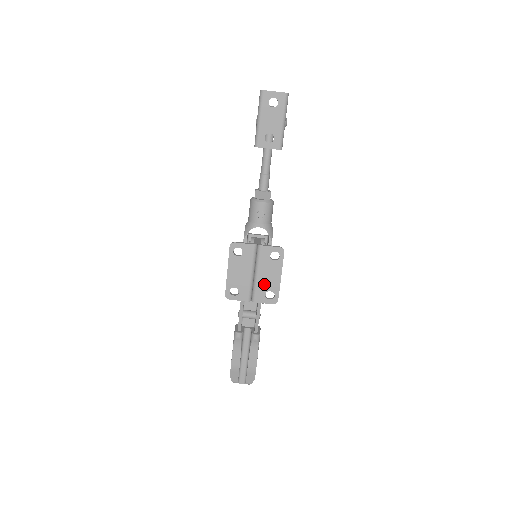
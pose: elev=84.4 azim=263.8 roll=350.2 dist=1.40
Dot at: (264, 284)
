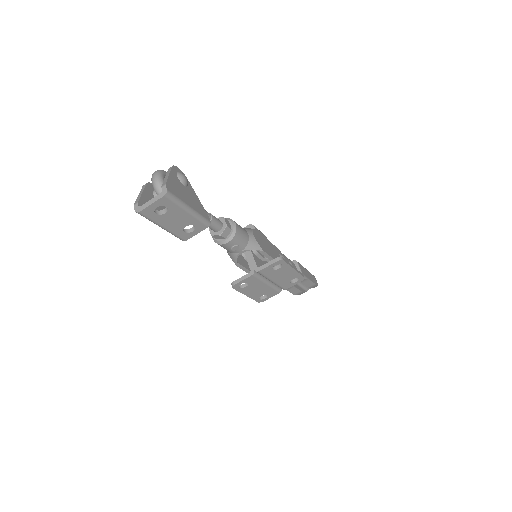
Dot at: (284, 280)
